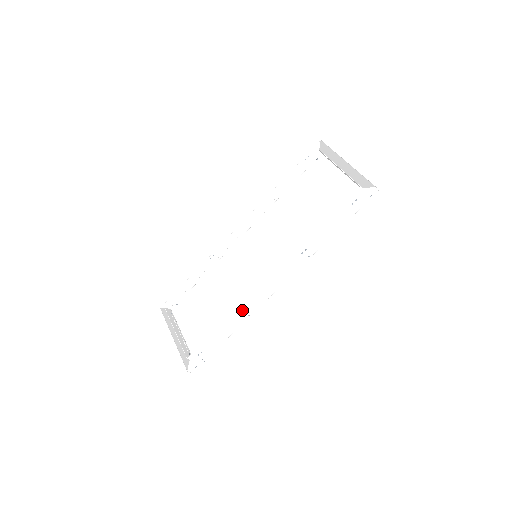
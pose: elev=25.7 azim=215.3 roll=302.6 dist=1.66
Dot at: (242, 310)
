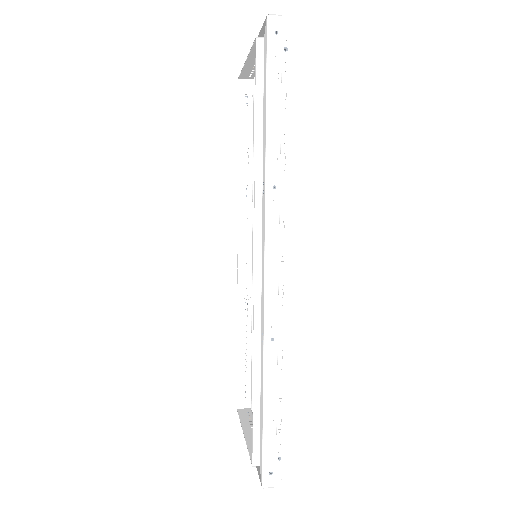
Dot at: (261, 338)
